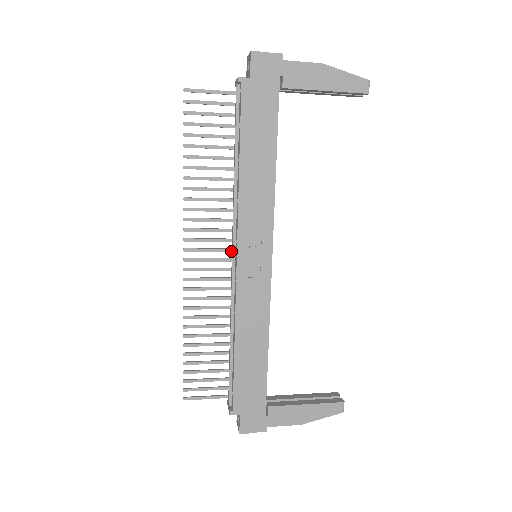
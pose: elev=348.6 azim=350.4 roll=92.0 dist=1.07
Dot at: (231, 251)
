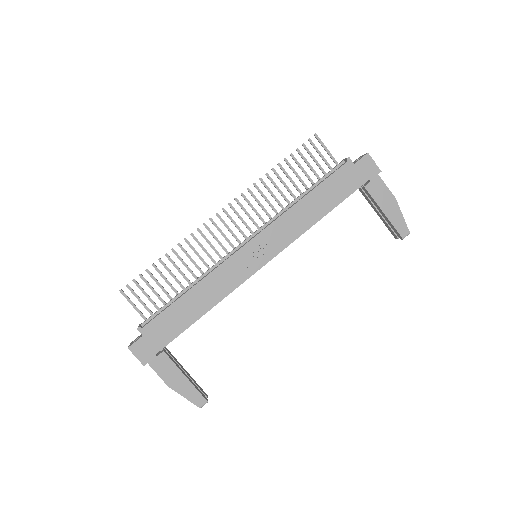
Dot at: (246, 238)
